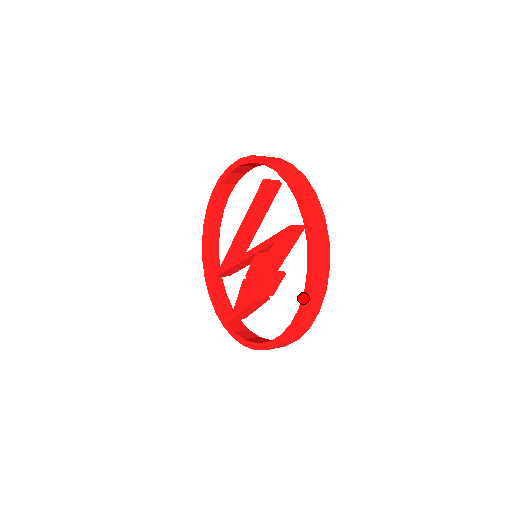
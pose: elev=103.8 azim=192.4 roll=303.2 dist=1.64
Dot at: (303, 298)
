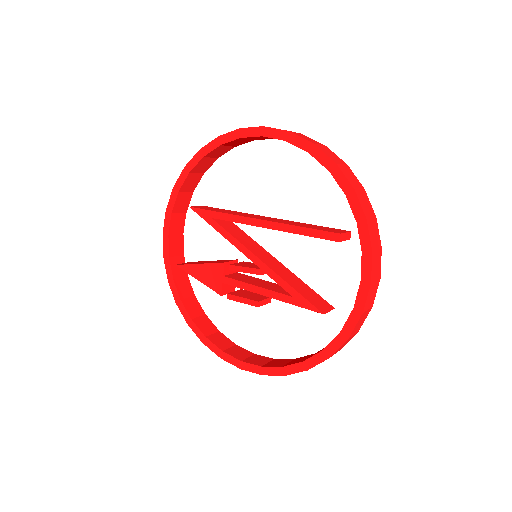
Dot at: (275, 369)
